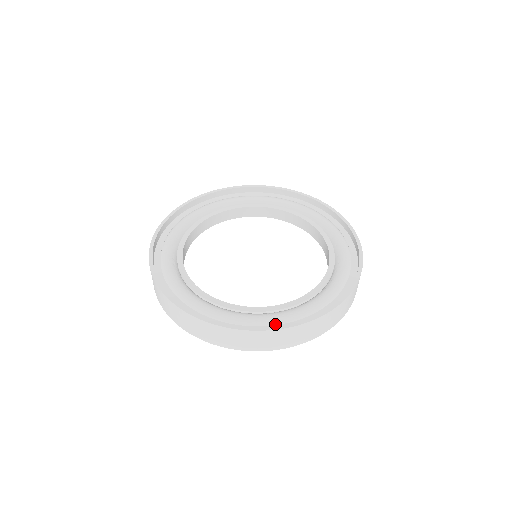
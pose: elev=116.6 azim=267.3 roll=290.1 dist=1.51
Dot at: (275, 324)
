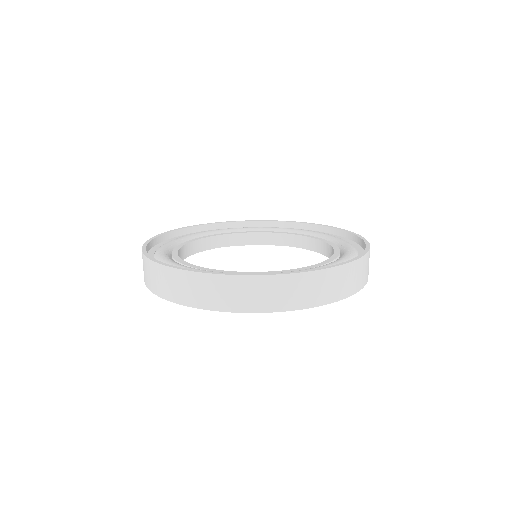
Dot at: occluded
